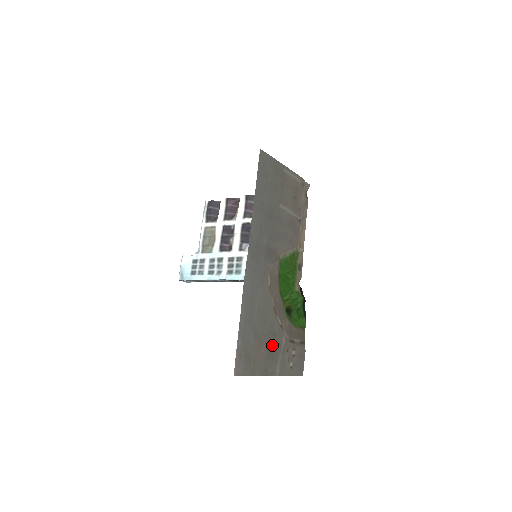
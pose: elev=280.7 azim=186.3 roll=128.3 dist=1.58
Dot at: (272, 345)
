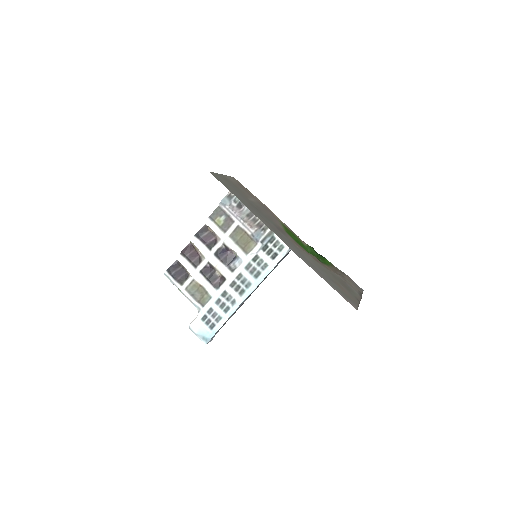
Dot at: (341, 282)
